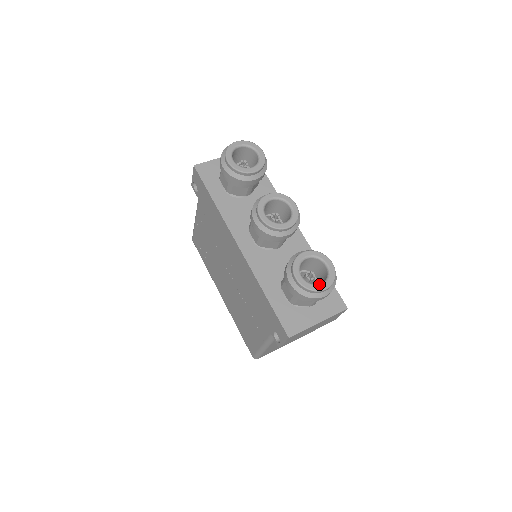
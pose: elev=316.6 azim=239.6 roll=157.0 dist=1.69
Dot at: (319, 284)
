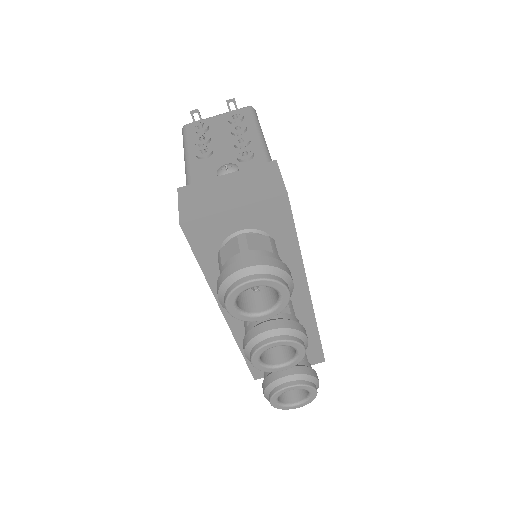
Dot at: (293, 406)
